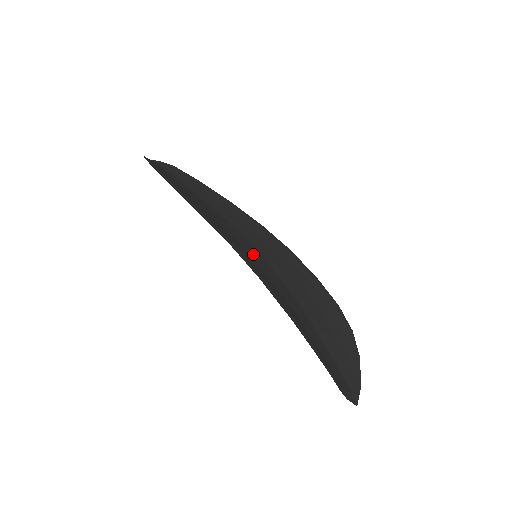
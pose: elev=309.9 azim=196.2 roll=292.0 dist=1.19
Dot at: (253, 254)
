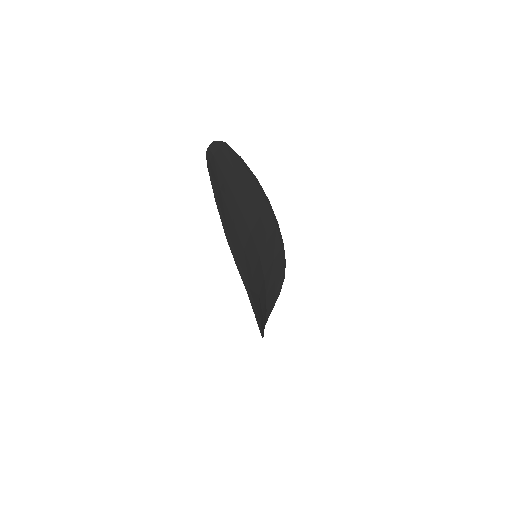
Dot at: (256, 272)
